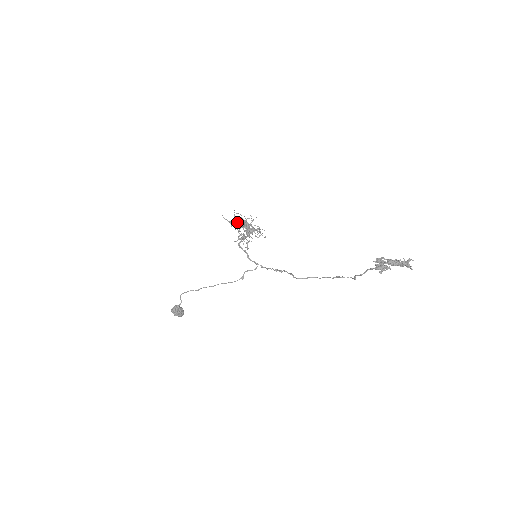
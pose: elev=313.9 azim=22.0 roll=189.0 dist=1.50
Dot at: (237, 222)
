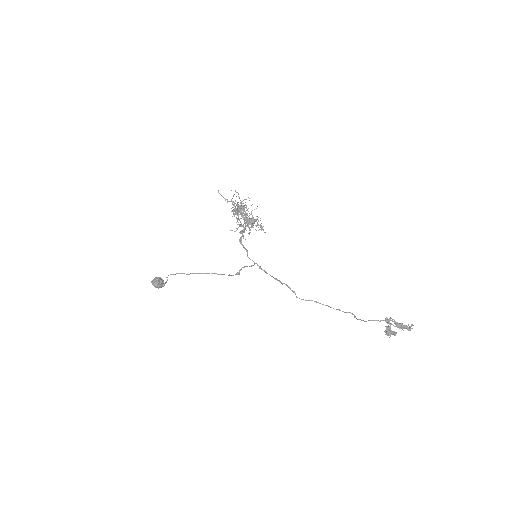
Dot at: (241, 215)
